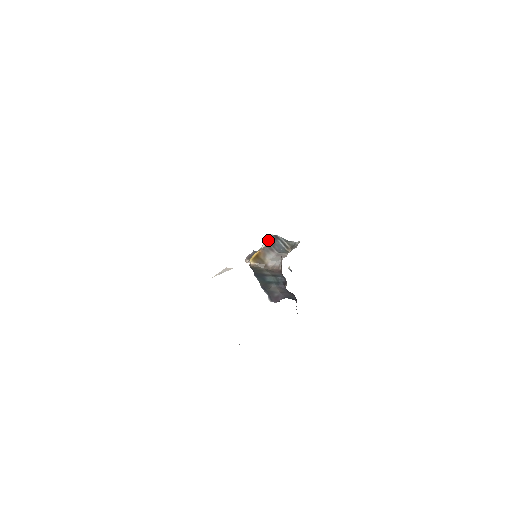
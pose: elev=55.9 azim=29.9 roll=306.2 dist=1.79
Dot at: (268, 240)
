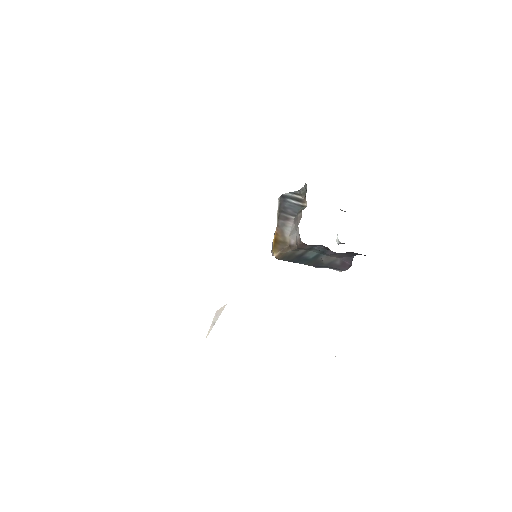
Dot at: occluded
